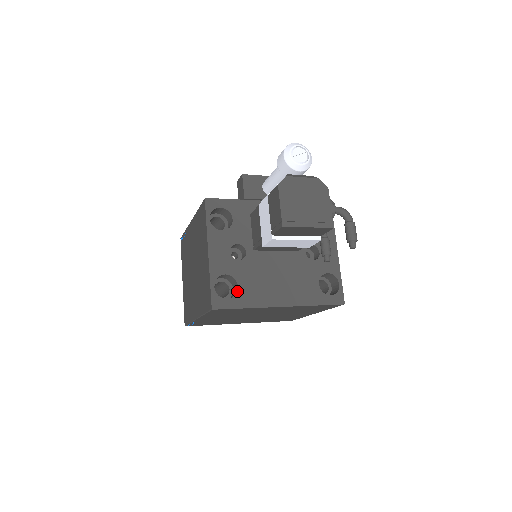
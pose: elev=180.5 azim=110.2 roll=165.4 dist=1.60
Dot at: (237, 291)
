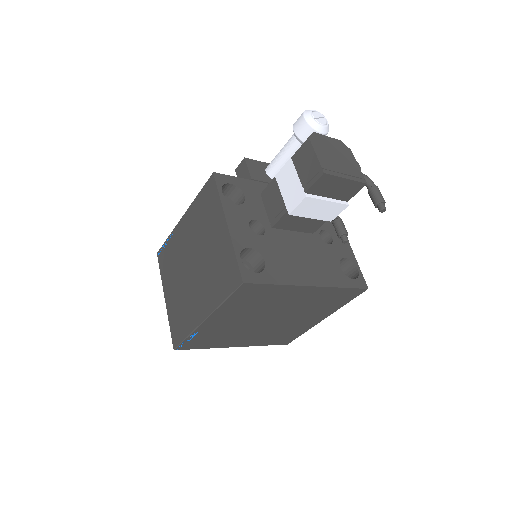
Dot at: (265, 266)
